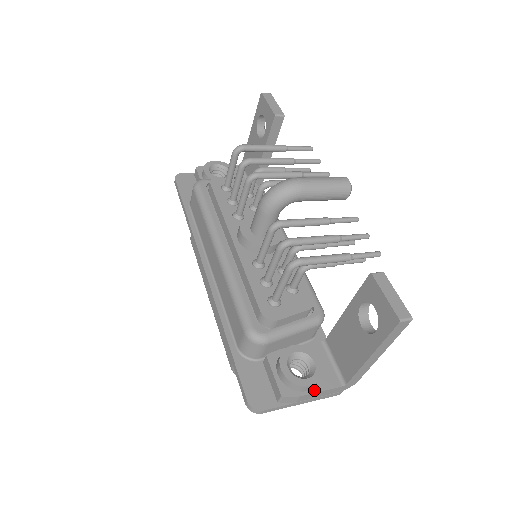
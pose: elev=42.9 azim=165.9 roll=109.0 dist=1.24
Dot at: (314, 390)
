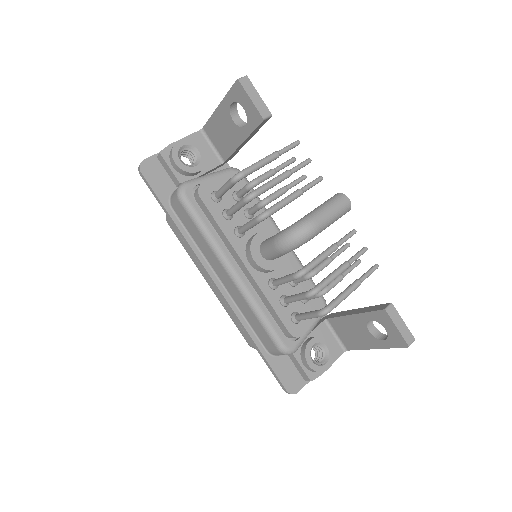
Dot at: occluded
